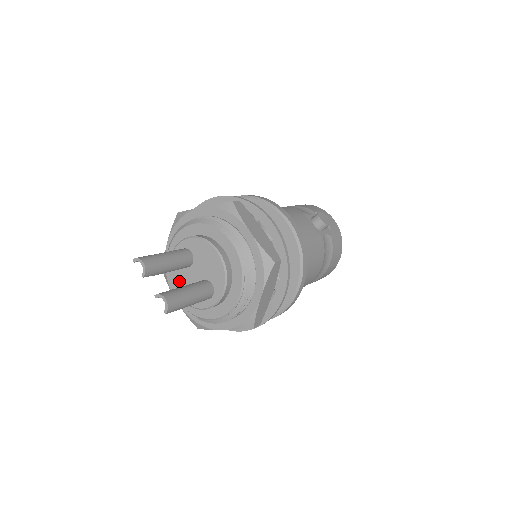
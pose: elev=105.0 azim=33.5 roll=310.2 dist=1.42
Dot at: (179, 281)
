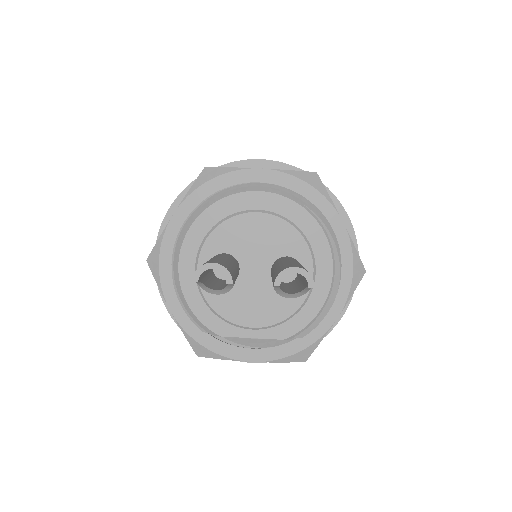
Dot at: (242, 309)
